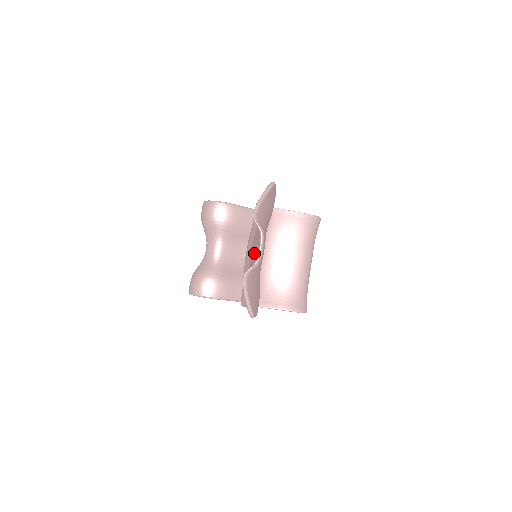
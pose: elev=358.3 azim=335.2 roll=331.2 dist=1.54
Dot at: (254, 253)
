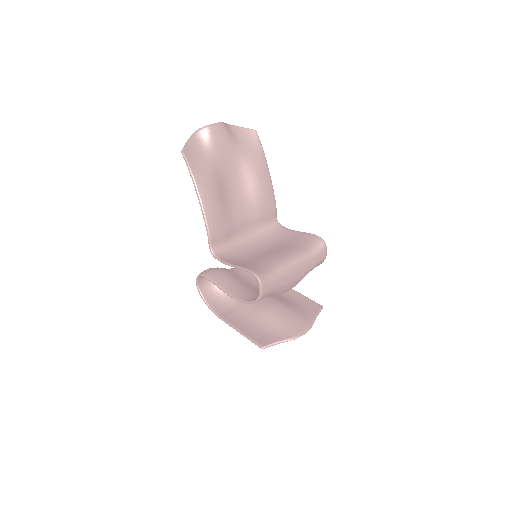
Dot at: (229, 179)
